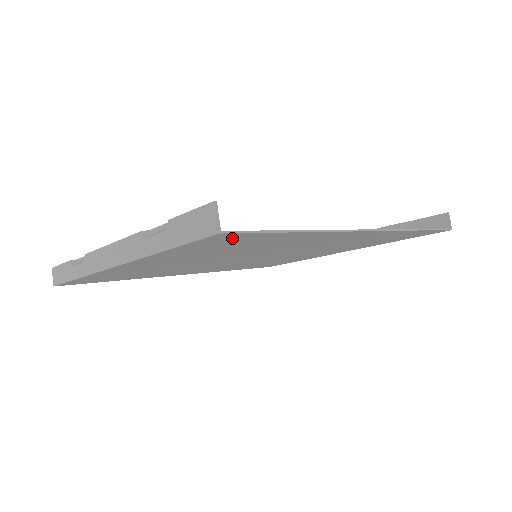
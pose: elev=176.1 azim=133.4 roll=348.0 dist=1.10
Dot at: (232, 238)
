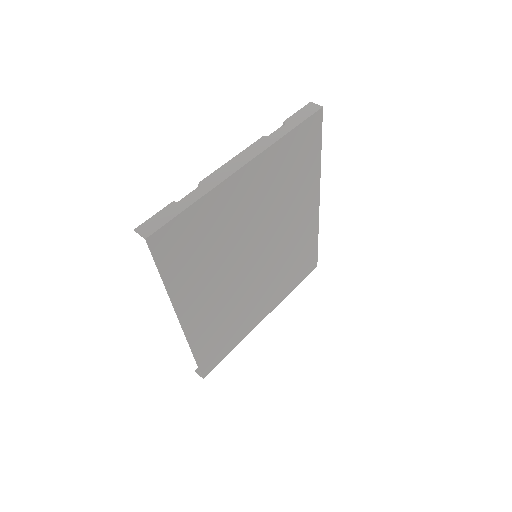
Dot at: (313, 131)
